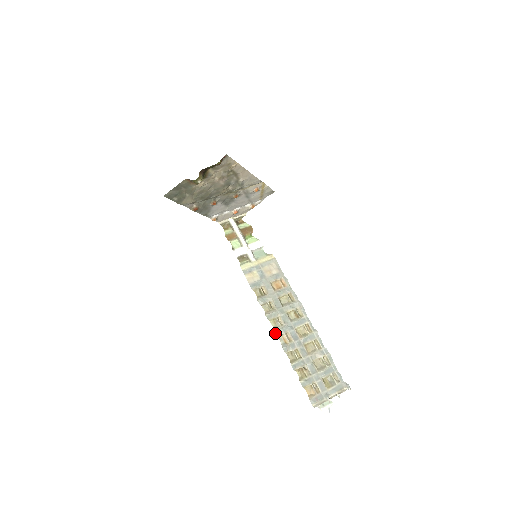
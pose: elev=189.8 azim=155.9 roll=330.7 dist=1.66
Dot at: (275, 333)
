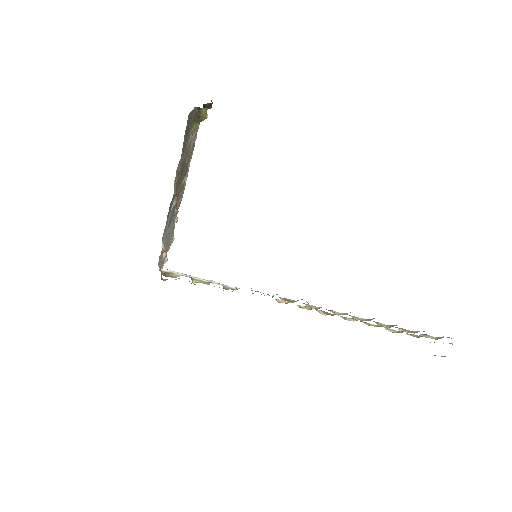
Dot at: occluded
